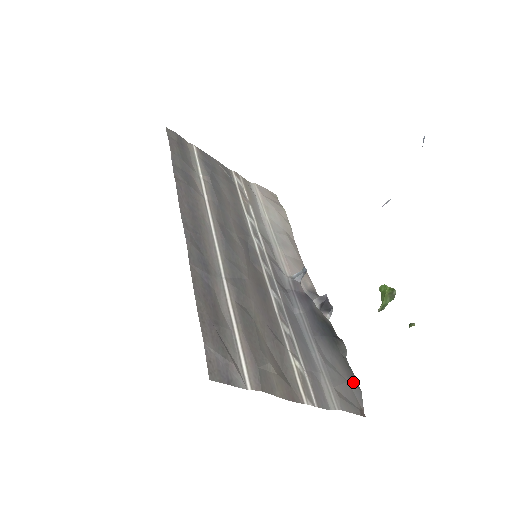
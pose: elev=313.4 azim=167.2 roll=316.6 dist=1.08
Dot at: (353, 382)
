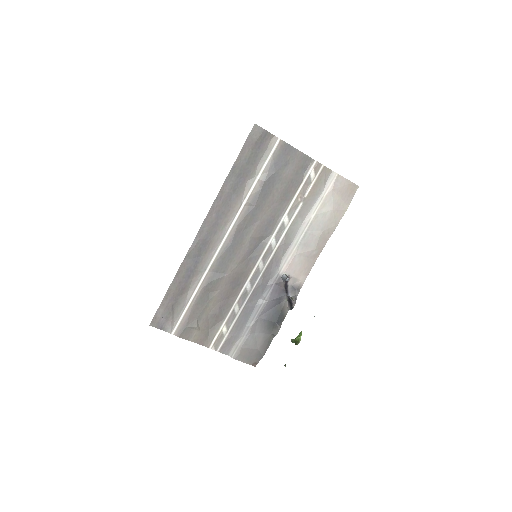
Dot at: (262, 351)
